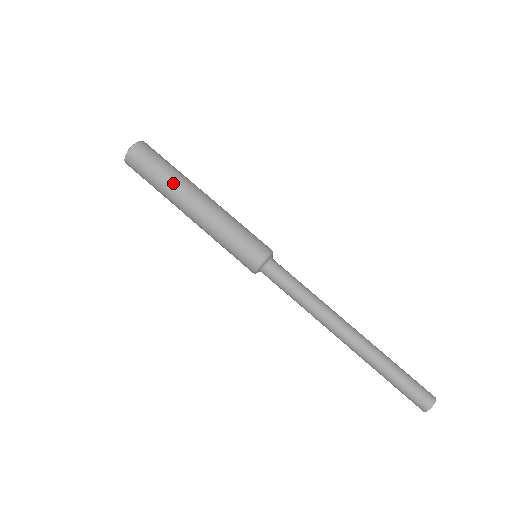
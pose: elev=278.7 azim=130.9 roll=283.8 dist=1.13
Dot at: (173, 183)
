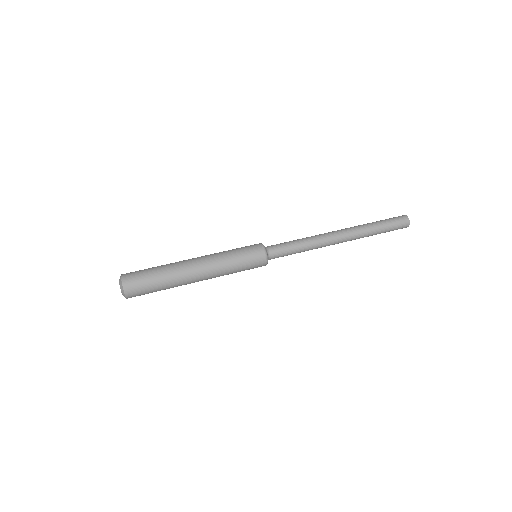
Dot at: (170, 268)
